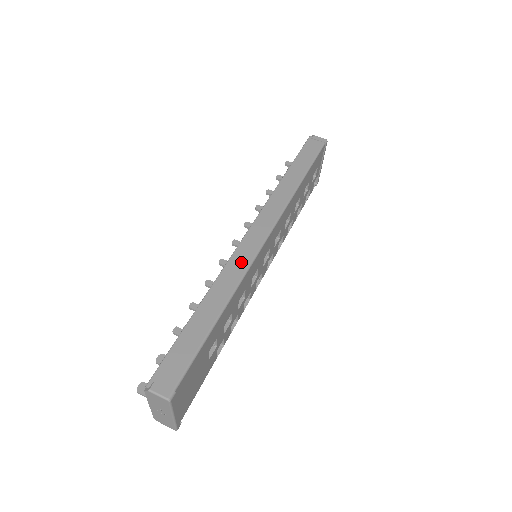
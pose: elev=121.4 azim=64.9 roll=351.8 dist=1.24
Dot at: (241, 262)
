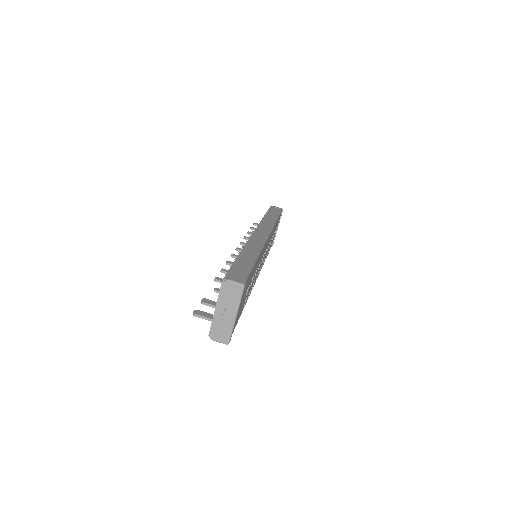
Dot at: (257, 242)
